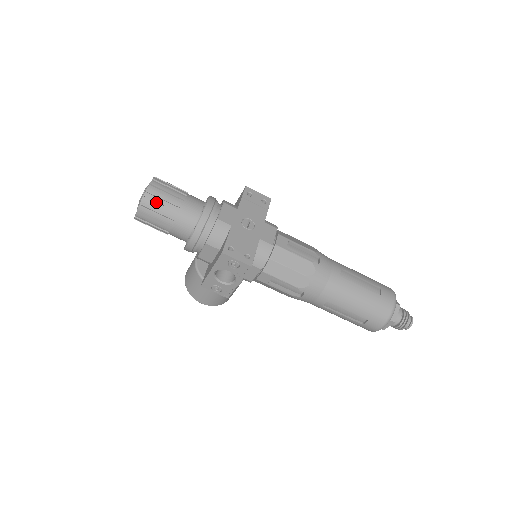
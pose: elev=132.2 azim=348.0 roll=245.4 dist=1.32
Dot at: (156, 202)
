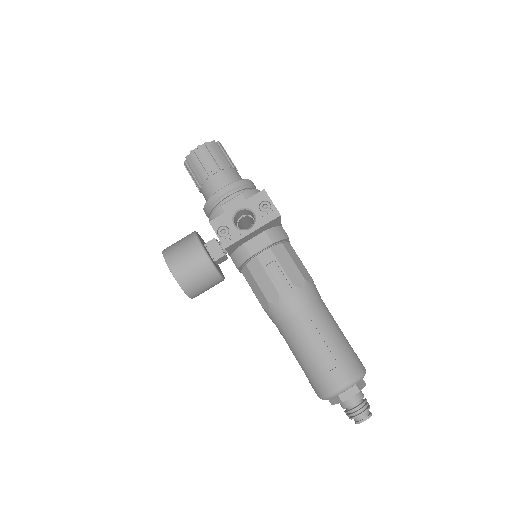
Dot at: (221, 150)
